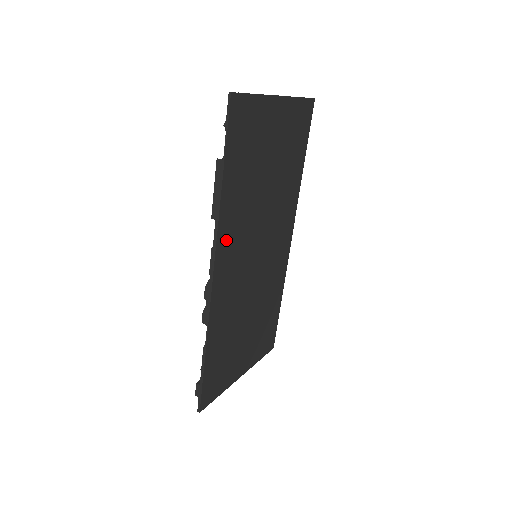
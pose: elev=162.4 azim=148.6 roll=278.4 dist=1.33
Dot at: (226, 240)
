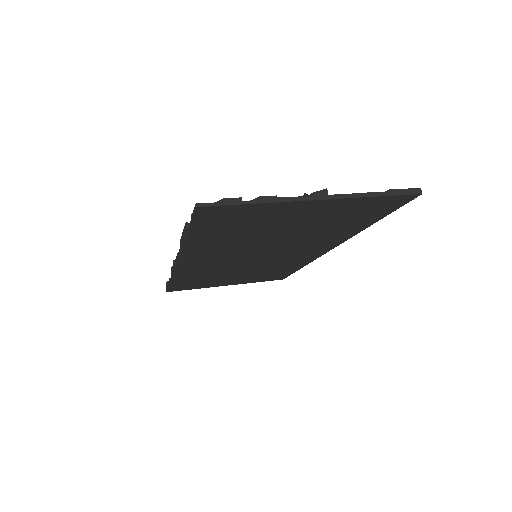
Dot at: (196, 255)
